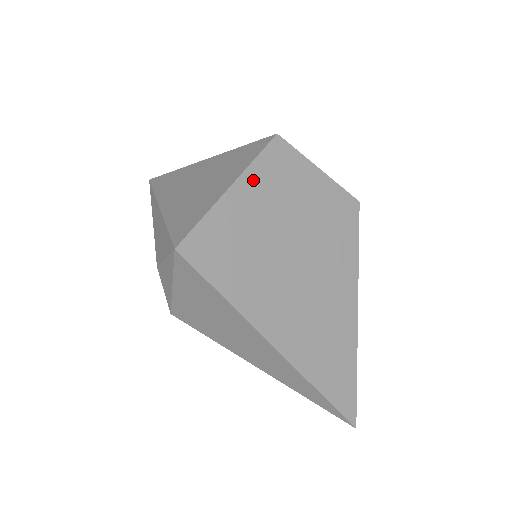
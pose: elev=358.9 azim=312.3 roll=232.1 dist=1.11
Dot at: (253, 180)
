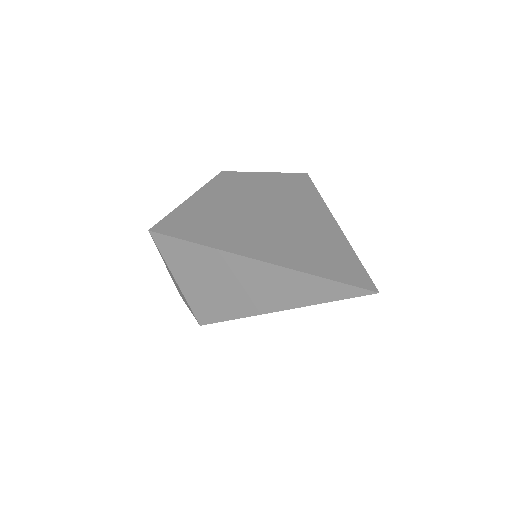
Dot at: (206, 191)
